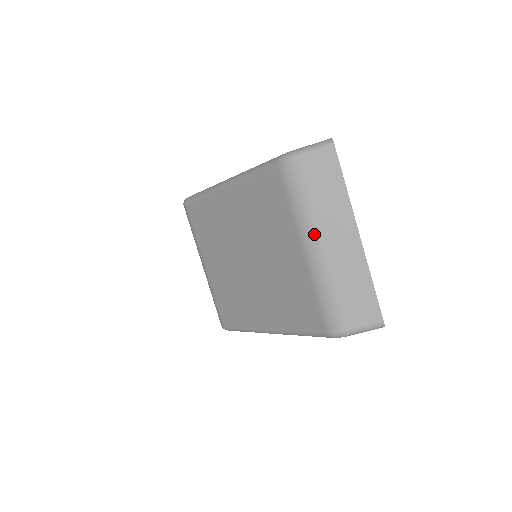
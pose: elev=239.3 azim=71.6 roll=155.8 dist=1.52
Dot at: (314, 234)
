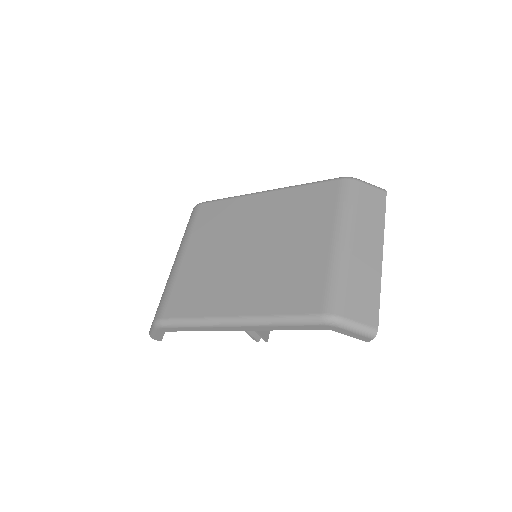
Dot at: (349, 231)
